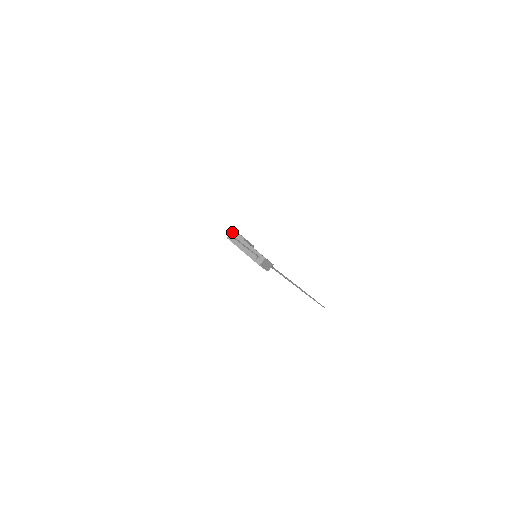
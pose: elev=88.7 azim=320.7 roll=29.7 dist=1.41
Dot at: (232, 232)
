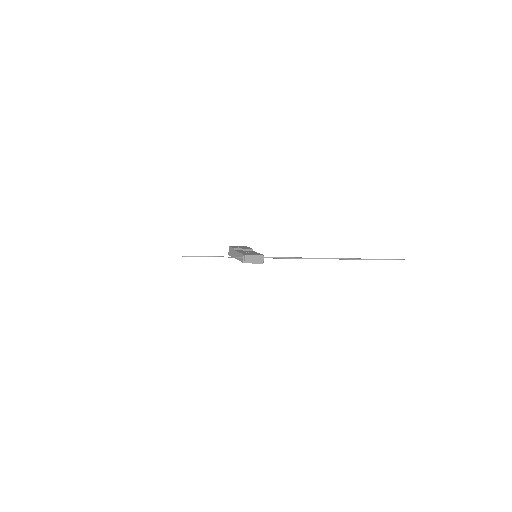
Dot at: (229, 249)
